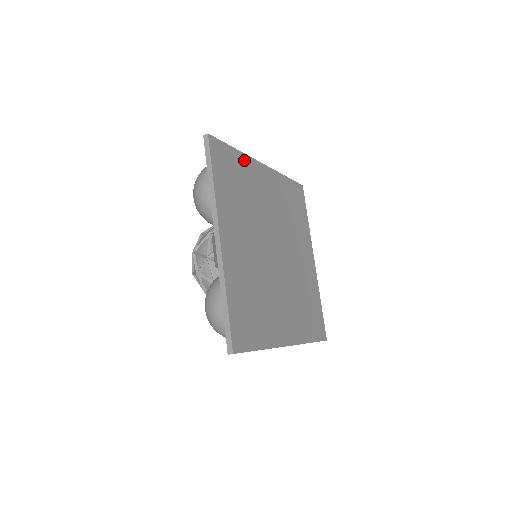
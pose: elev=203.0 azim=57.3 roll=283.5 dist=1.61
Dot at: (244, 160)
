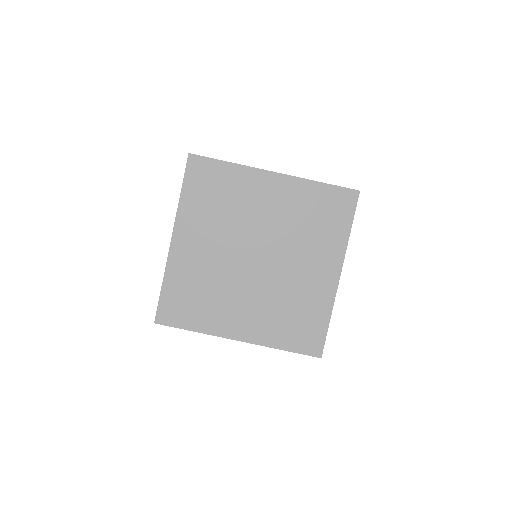
Dot at: (238, 171)
